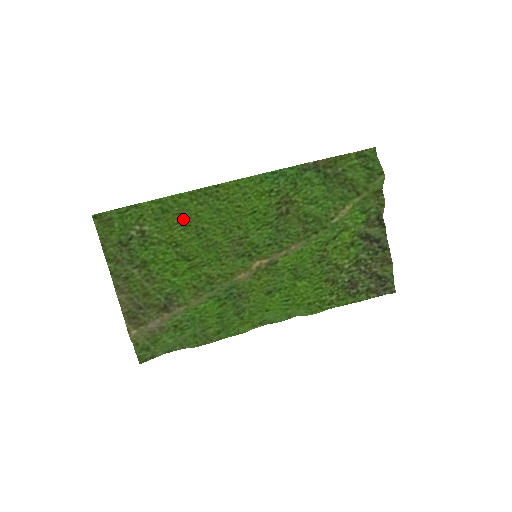
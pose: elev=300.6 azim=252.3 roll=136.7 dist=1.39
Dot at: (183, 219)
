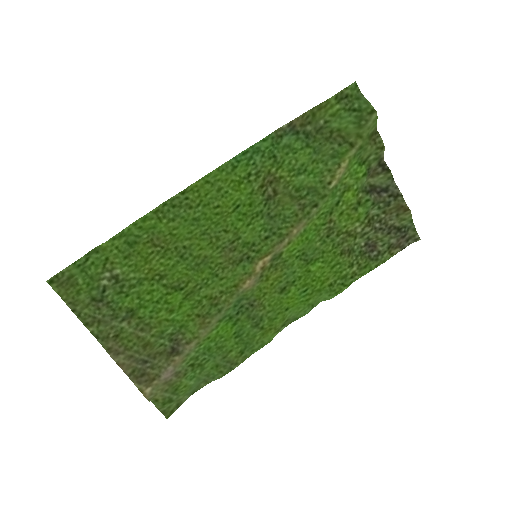
Dot at: (157, 245)
